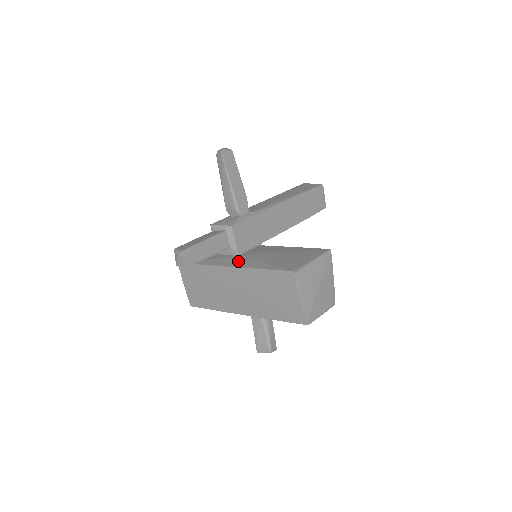
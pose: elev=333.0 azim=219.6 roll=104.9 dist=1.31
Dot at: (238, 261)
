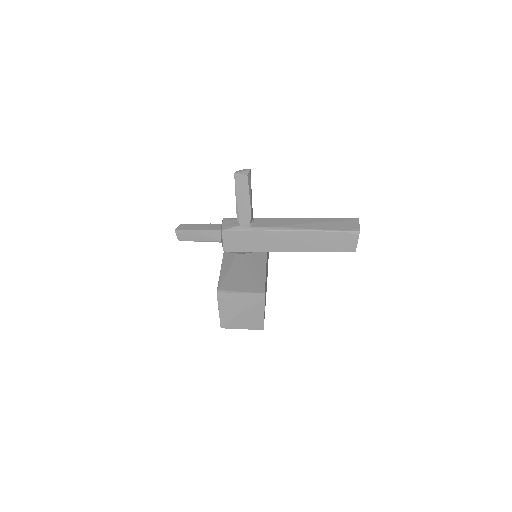
Dot at: (231, 253)
